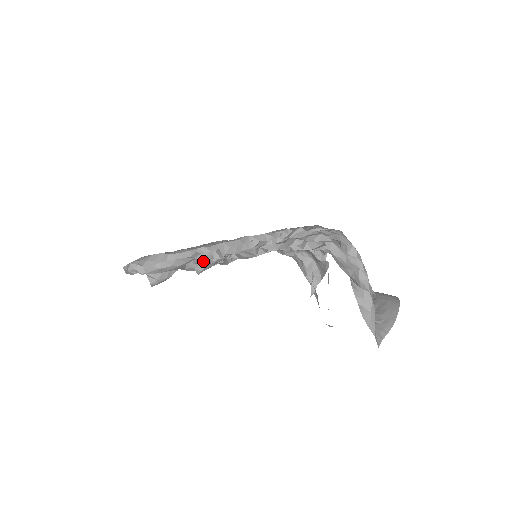
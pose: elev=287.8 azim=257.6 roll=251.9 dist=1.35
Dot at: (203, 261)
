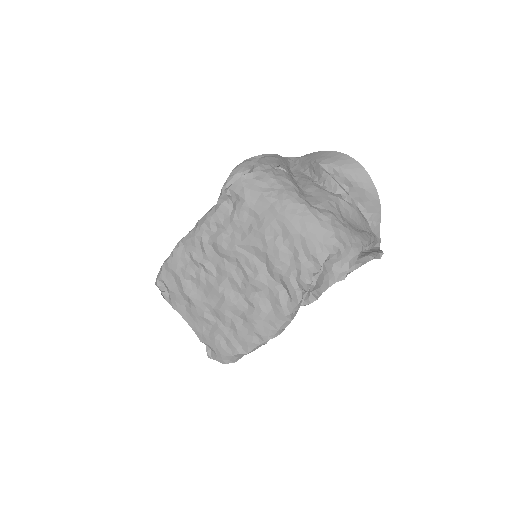
Dot at: occluded
